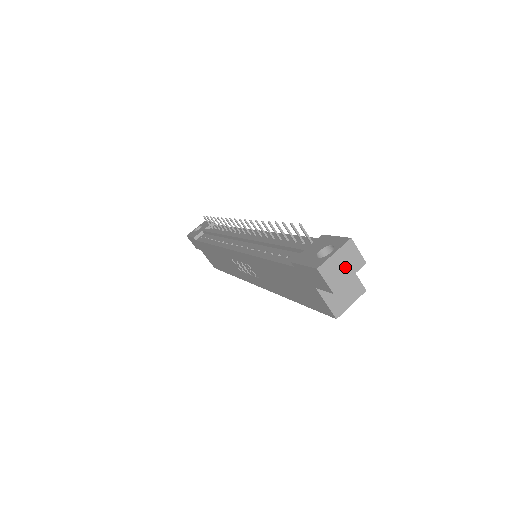
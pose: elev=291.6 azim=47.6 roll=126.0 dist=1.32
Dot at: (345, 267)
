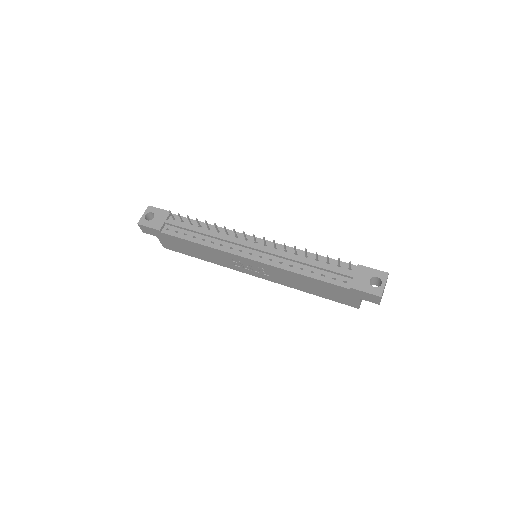
Dot at: occluded
